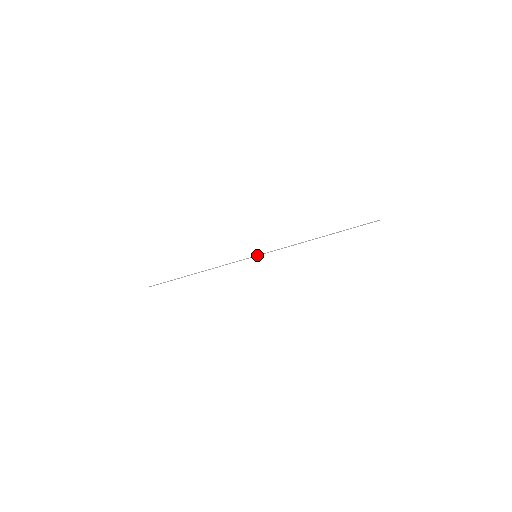
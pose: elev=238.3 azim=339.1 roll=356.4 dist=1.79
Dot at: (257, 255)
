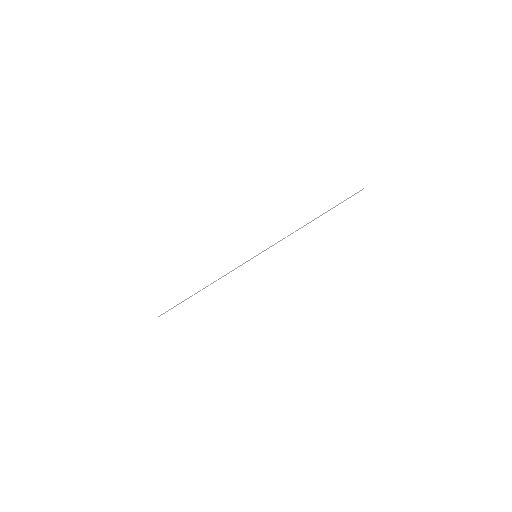
Dot at: (257, 255)
